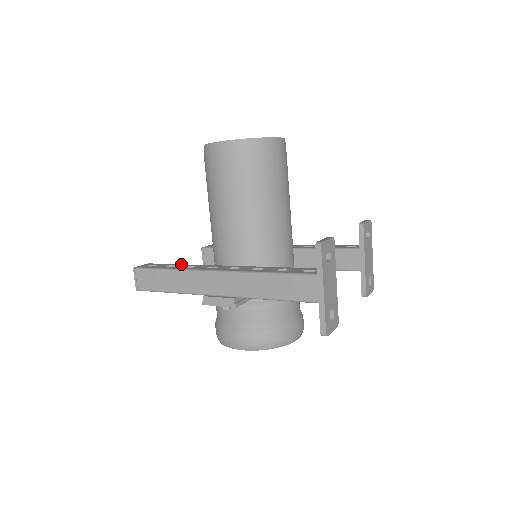
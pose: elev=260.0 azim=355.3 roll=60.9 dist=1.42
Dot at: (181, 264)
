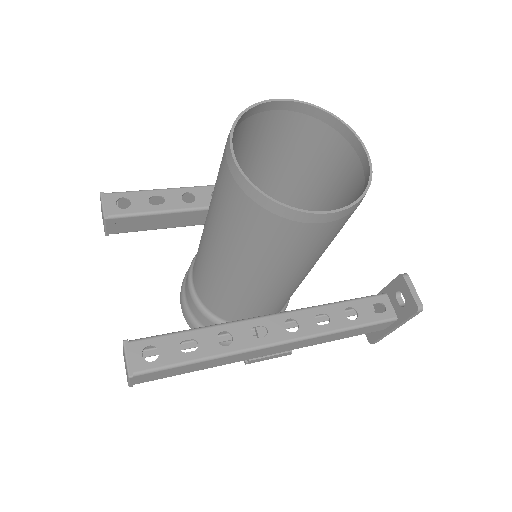
Dot at: (195, 332)
